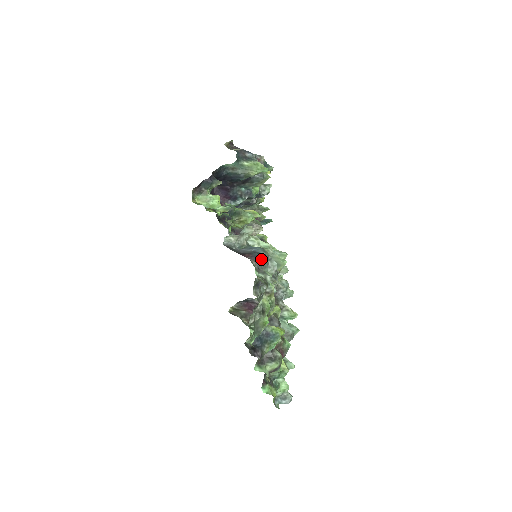
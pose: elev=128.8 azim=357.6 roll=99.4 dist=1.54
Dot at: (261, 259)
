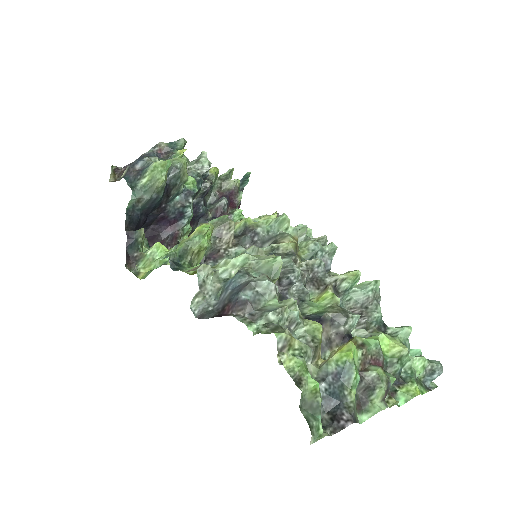
Dot at: (244, 300)
